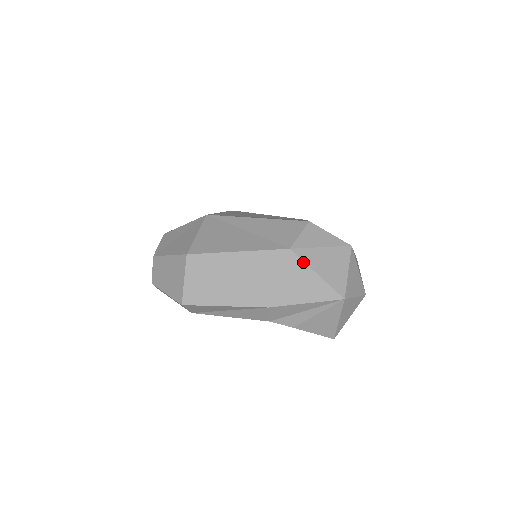
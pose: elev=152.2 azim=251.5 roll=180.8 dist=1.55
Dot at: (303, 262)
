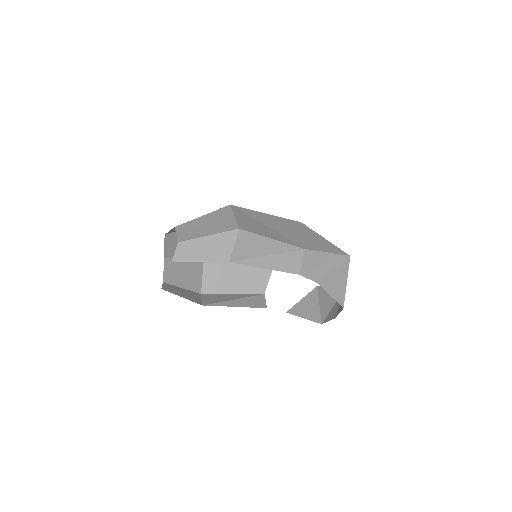
Dot at: (314, 231)
